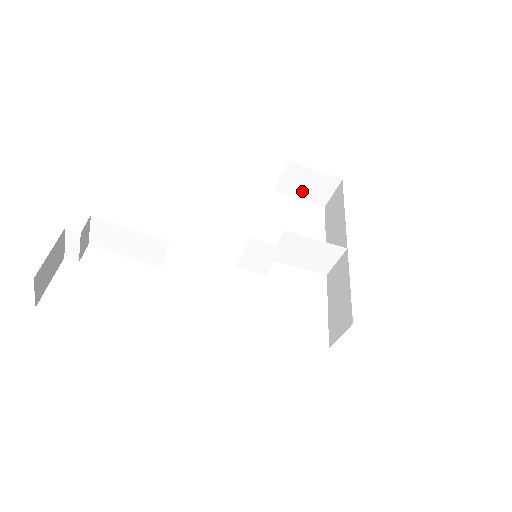
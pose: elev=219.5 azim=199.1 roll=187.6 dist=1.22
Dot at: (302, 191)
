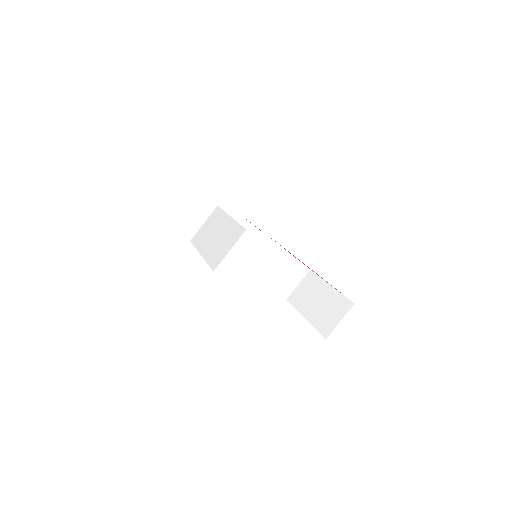
Dot at: (238, 245)
